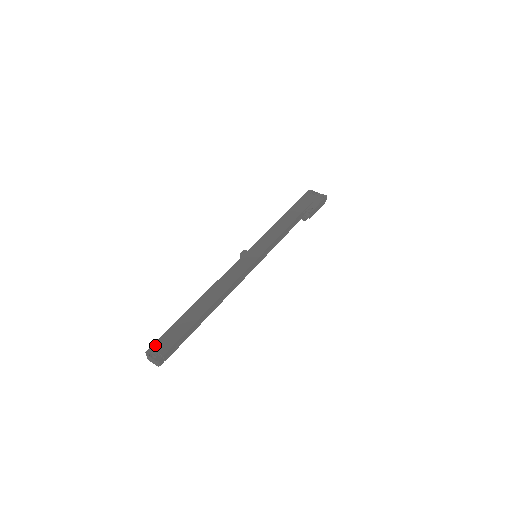
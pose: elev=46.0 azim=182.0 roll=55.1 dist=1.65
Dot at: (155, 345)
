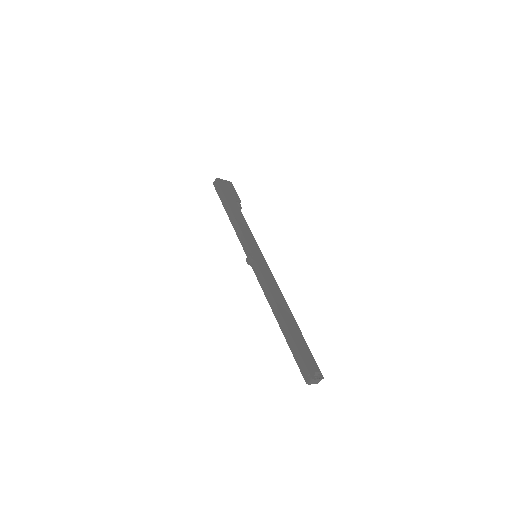
Dot at: (309, 368)
